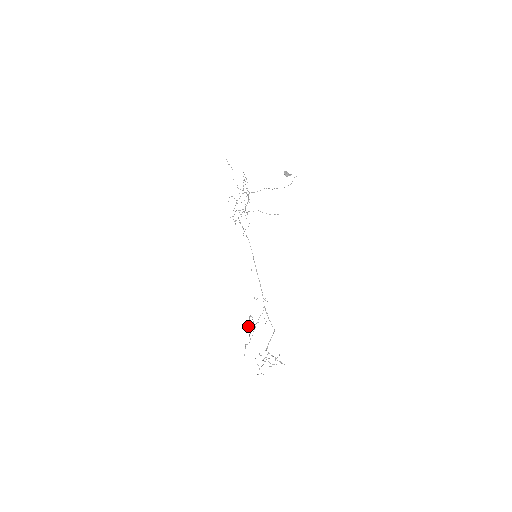
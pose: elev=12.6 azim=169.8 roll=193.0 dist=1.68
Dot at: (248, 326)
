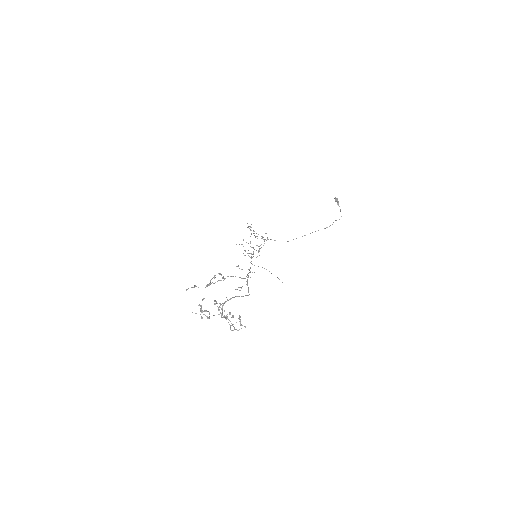
Dot at: occluded
